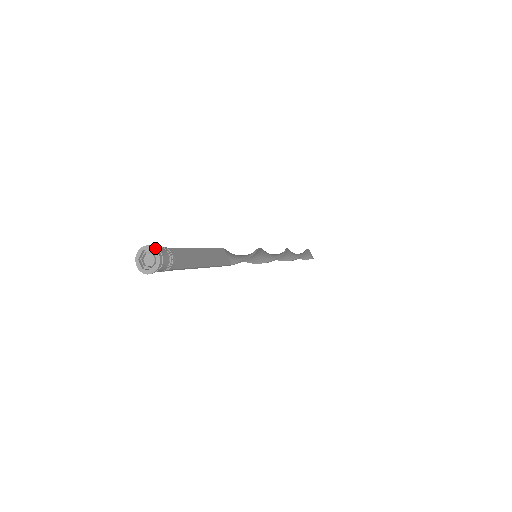
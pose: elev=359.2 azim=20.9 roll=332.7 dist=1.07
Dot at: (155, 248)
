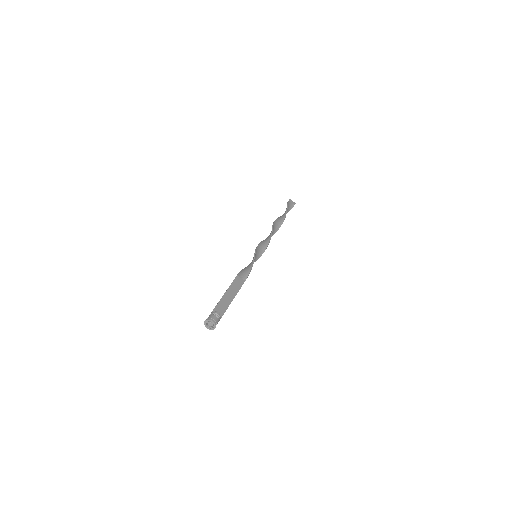
Dot at: (210, 320)
